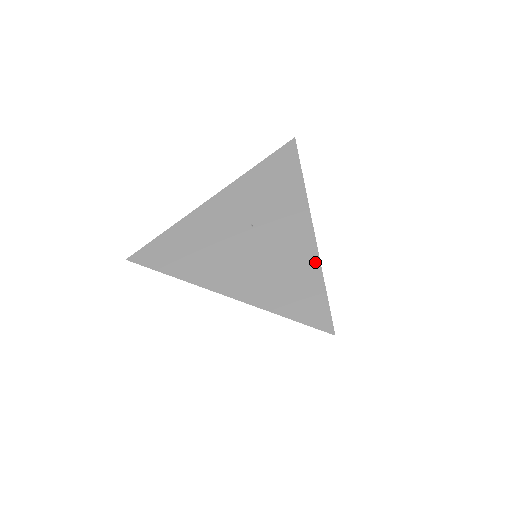
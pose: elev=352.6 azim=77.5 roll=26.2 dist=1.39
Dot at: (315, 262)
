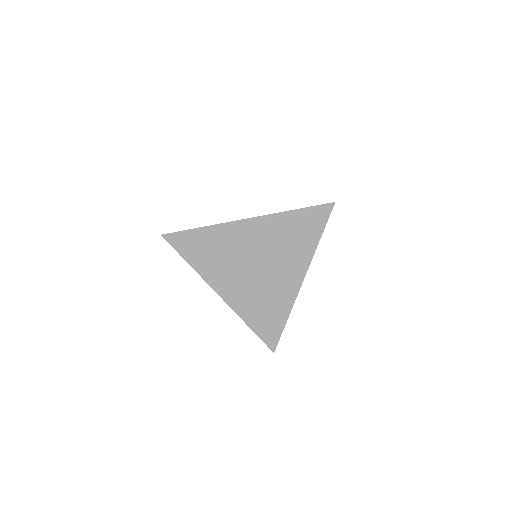
Dot at: occluded
